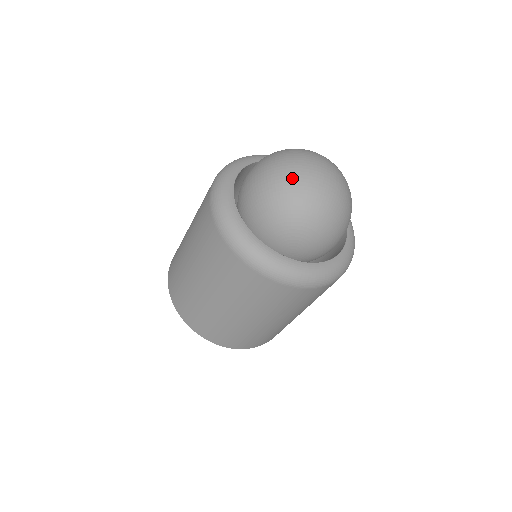
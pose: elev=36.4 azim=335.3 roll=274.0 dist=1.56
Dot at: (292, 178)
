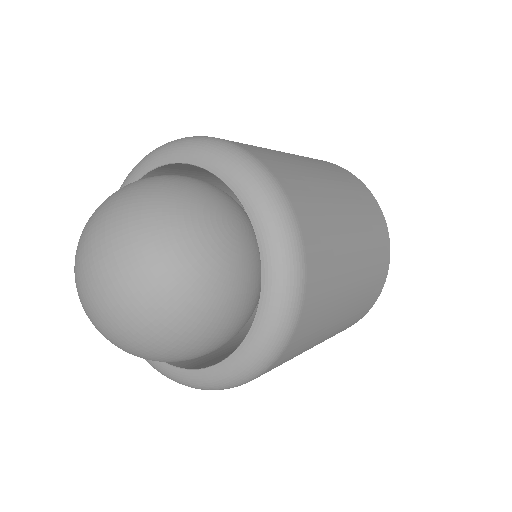
Dot at: (77, 246)
